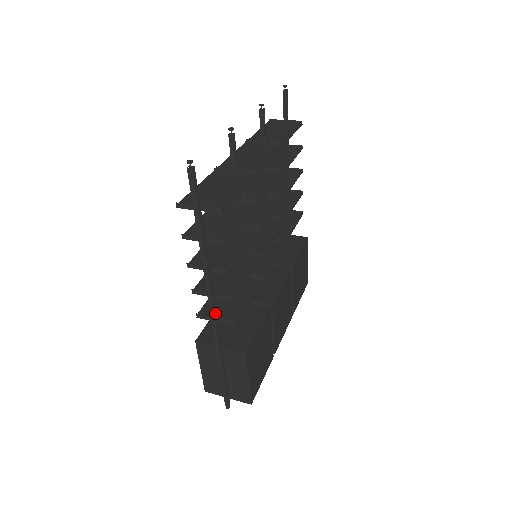
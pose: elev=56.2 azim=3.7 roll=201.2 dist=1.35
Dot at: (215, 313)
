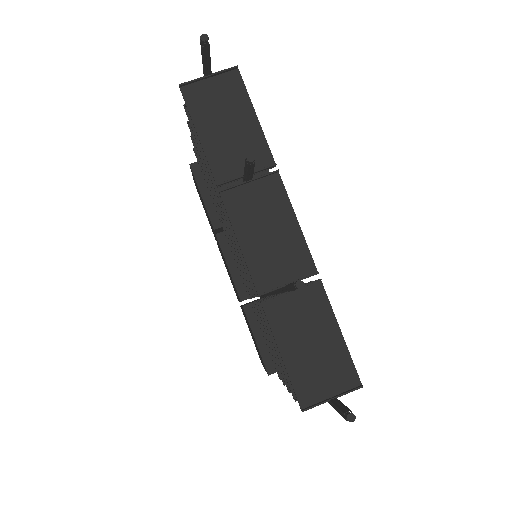
Dot at: occluded
